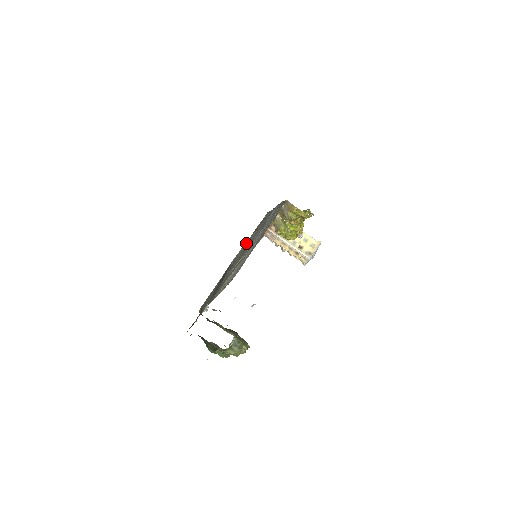
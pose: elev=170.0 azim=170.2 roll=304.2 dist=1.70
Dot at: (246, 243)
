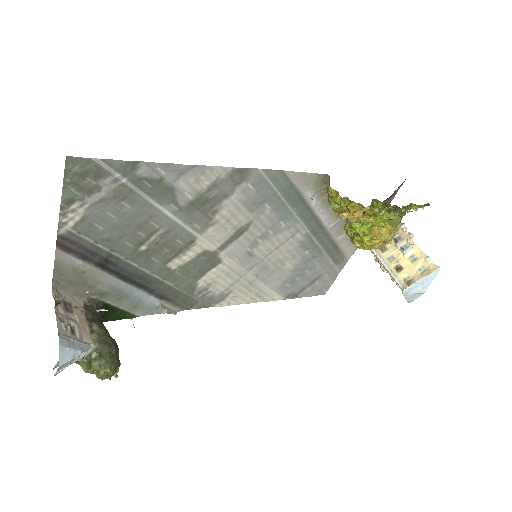
Dot at: (91, 210)
